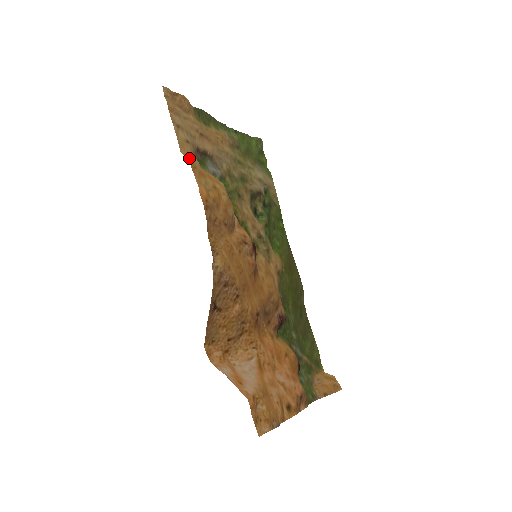
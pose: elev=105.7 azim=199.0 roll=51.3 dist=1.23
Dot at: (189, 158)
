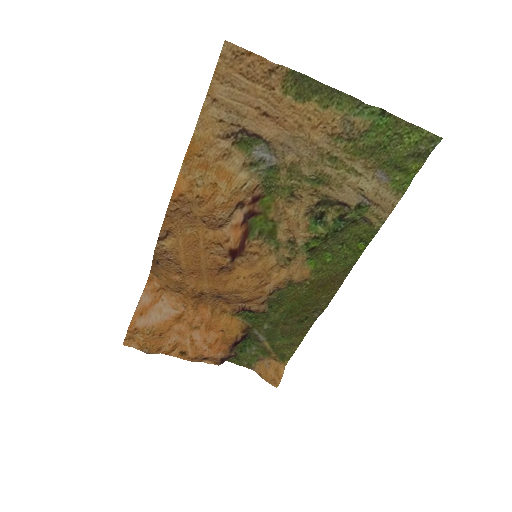
Dot at: (202, 142)
